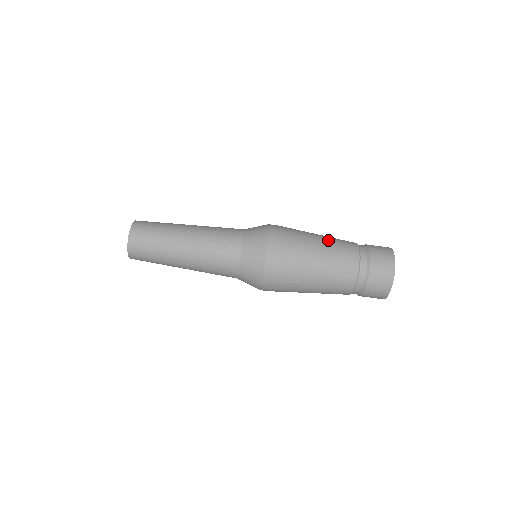
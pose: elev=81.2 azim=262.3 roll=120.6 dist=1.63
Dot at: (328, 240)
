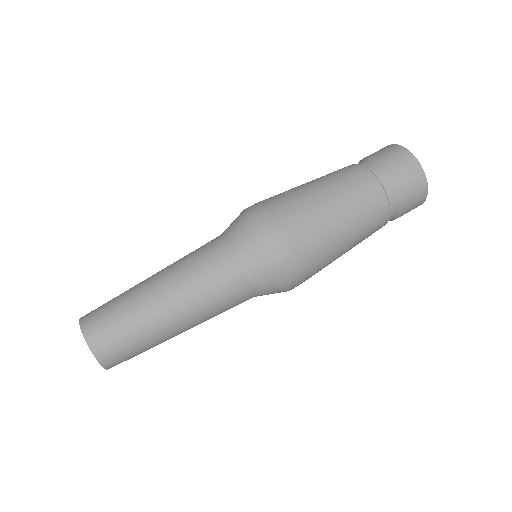
Dot at: (317, 178)
